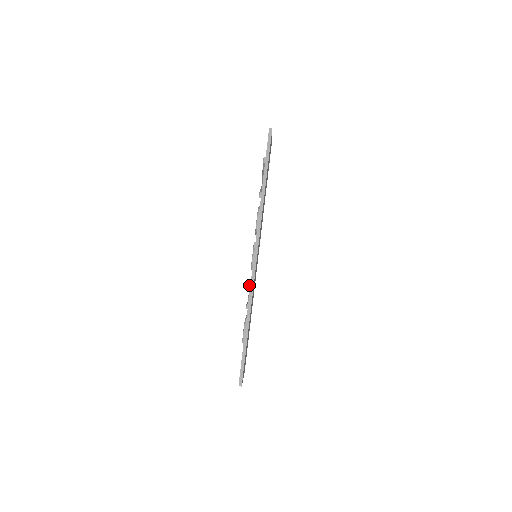
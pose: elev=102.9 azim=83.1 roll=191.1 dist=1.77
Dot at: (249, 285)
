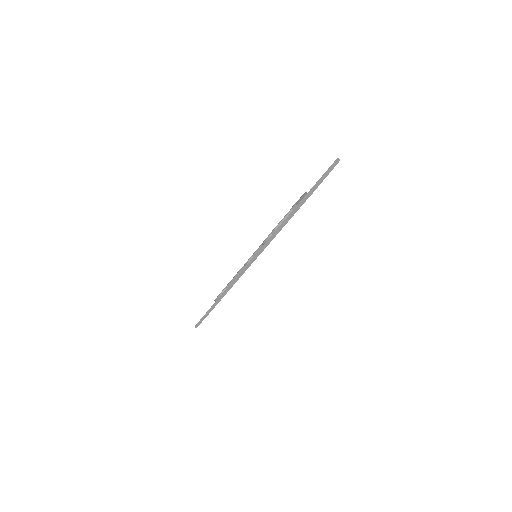
Dot at: (235, 275)
